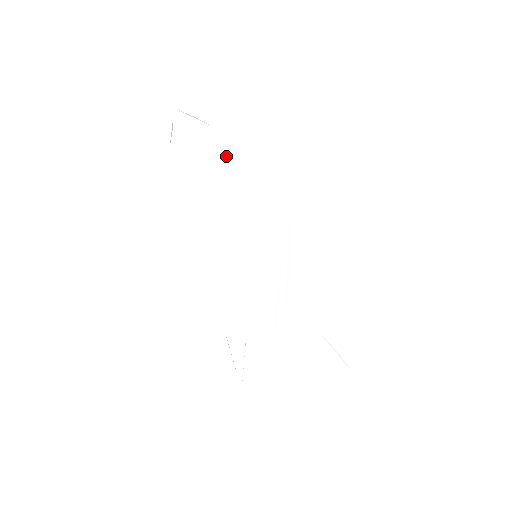
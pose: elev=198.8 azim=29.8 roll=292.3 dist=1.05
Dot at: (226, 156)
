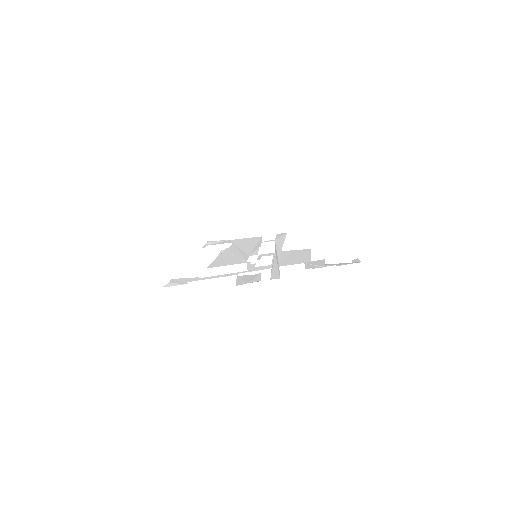
Dot at: (236, 243)
